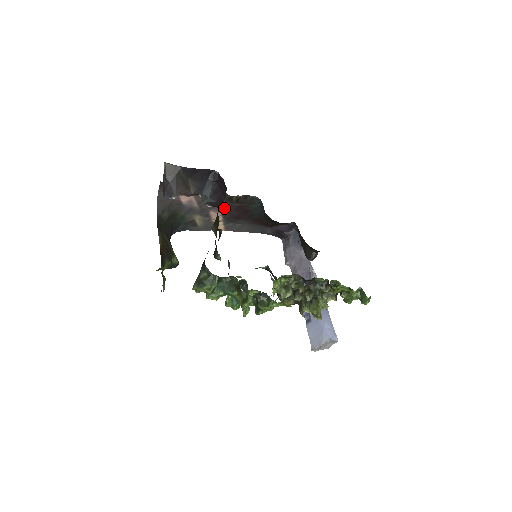
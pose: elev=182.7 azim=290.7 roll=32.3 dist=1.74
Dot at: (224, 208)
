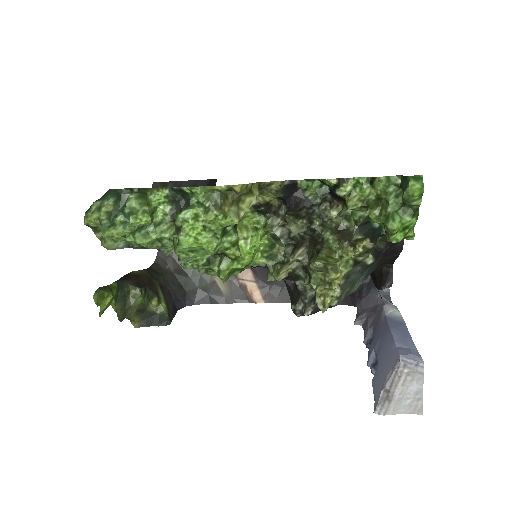
Dot at: occluded
